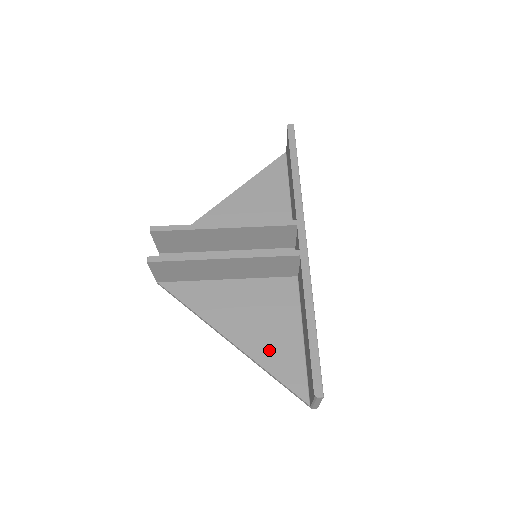
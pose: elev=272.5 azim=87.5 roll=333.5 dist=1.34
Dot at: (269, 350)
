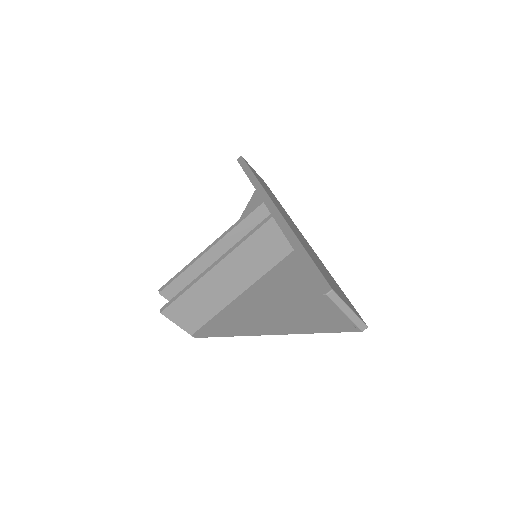
Dot at: (298, 313)
